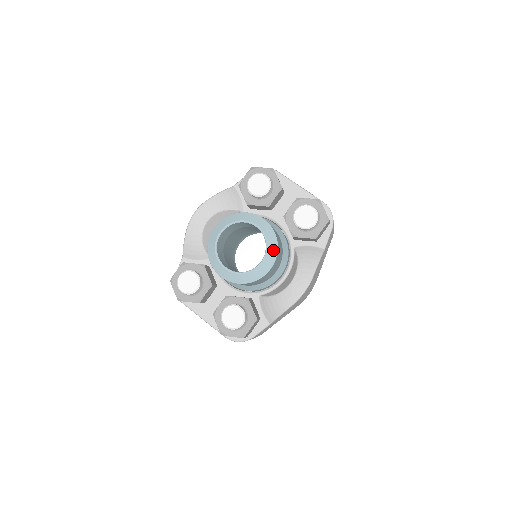
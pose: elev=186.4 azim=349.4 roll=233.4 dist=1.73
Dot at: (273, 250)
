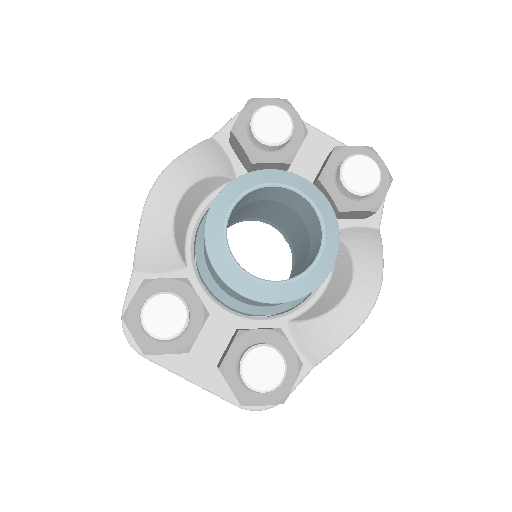
Dot at: (333, 232)
